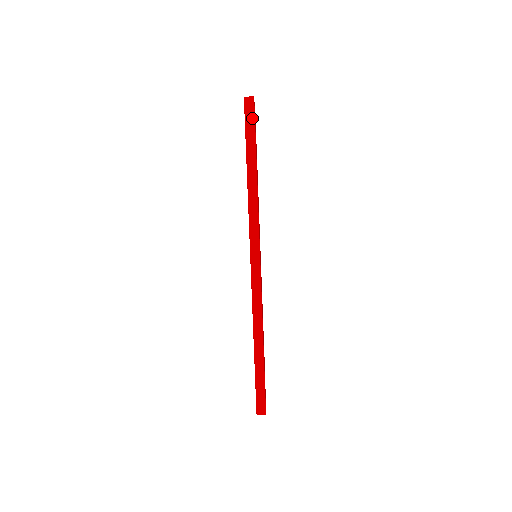
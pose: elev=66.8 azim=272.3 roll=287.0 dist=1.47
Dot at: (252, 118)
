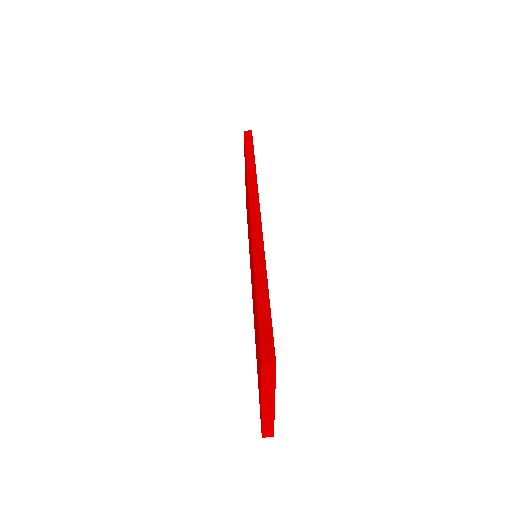
Dot at: (250, 139)
